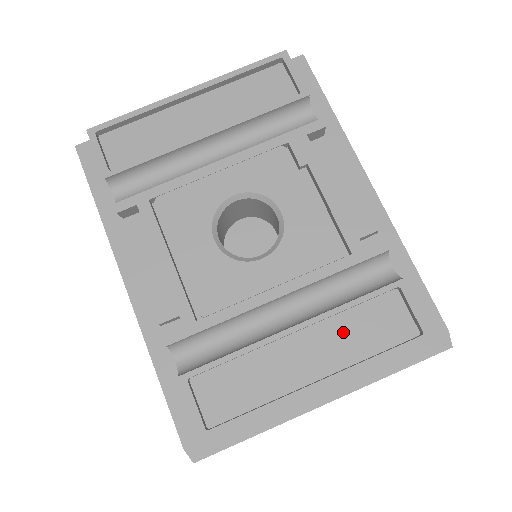
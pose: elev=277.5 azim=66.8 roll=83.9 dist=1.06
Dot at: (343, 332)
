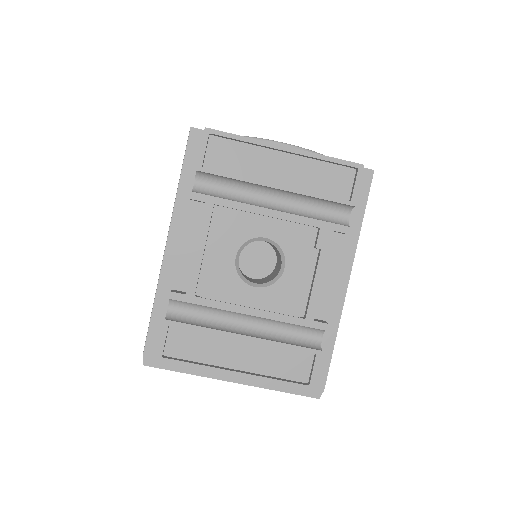
Dot at: (269, 355)
